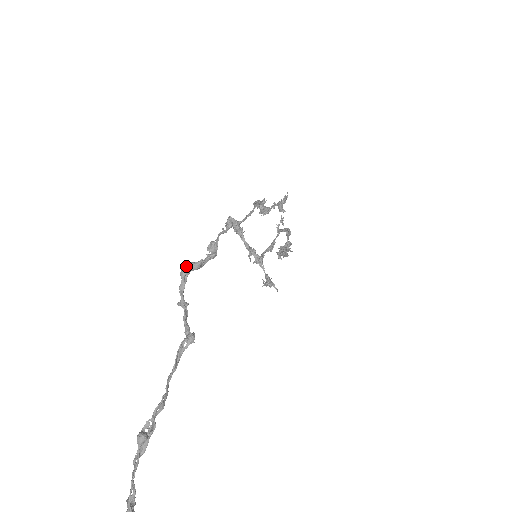
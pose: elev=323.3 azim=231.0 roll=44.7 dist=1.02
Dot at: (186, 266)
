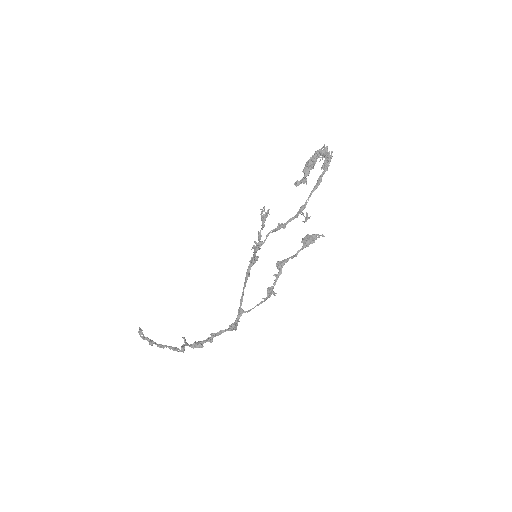
Dot at: occluded
